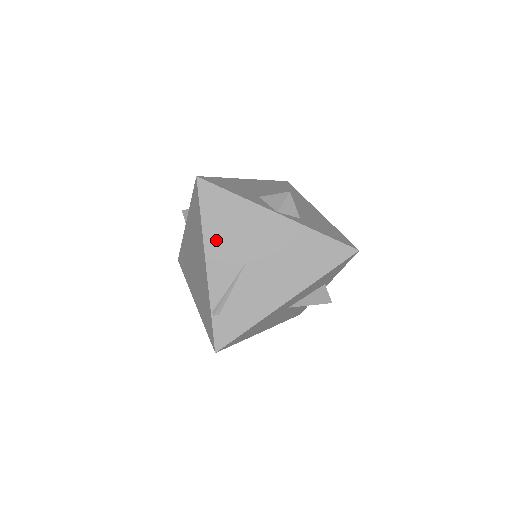
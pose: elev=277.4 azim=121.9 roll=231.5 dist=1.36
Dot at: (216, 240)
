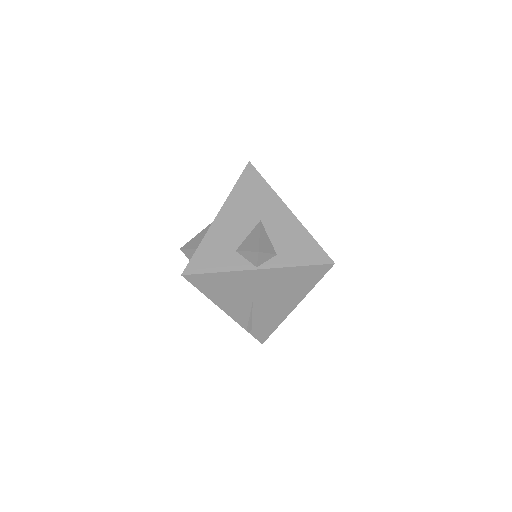
Dot at: (223, 300)
